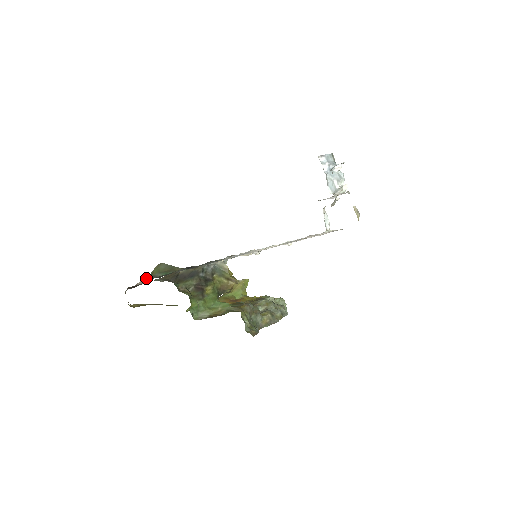
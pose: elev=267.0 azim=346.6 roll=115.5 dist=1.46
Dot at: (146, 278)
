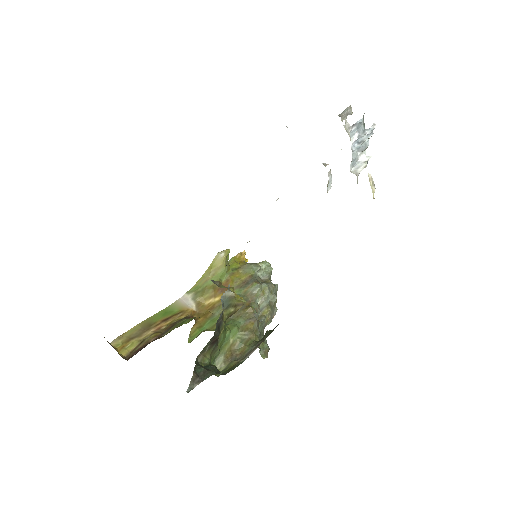
Dot at: occluded
